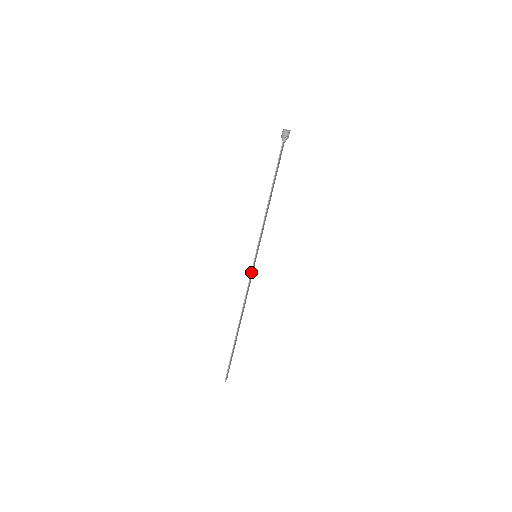
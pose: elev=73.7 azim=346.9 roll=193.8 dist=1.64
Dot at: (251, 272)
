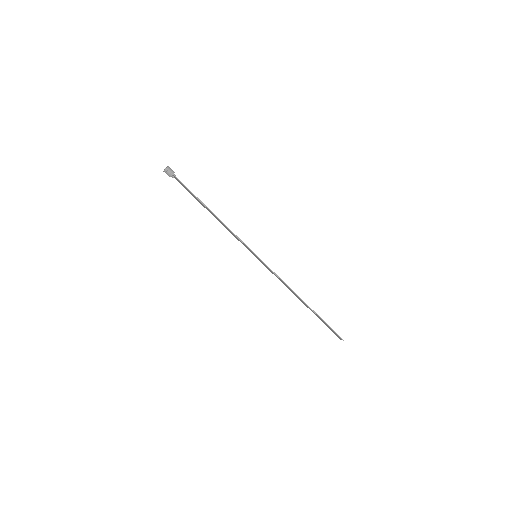
Dot at: (268, 267)
